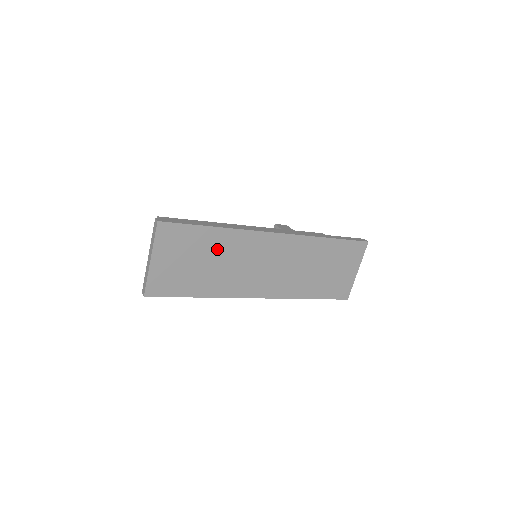
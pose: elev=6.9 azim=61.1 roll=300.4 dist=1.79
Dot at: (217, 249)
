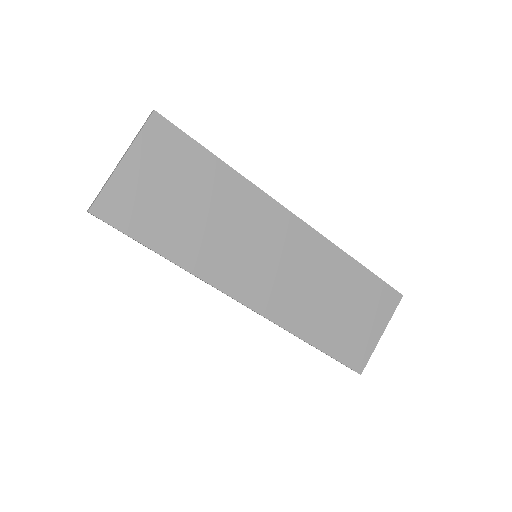
Dot at: (215, 196)
